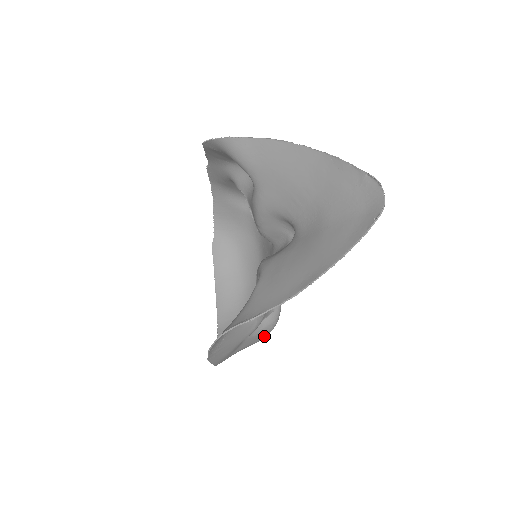
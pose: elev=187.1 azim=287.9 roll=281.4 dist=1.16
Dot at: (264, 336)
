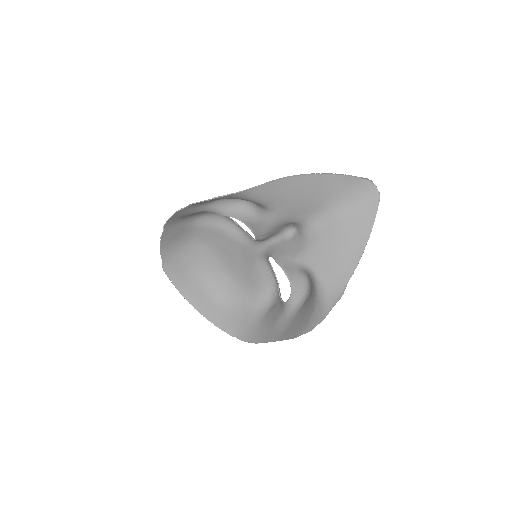
Dot at: (276, 303)
